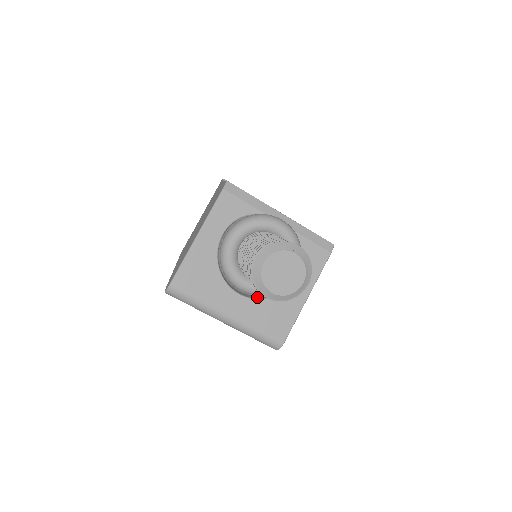
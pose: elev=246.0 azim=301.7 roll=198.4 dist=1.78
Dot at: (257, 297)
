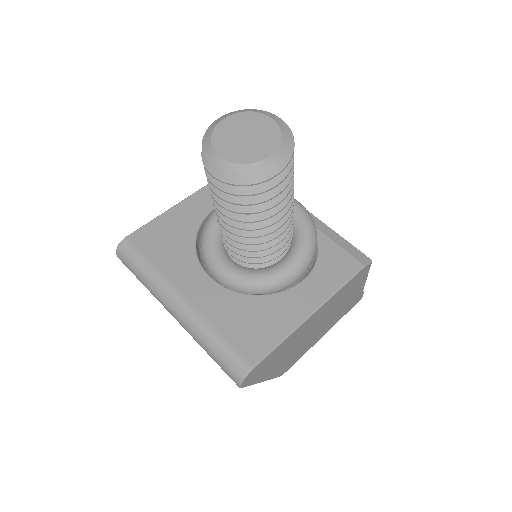
Dot at: occluded
